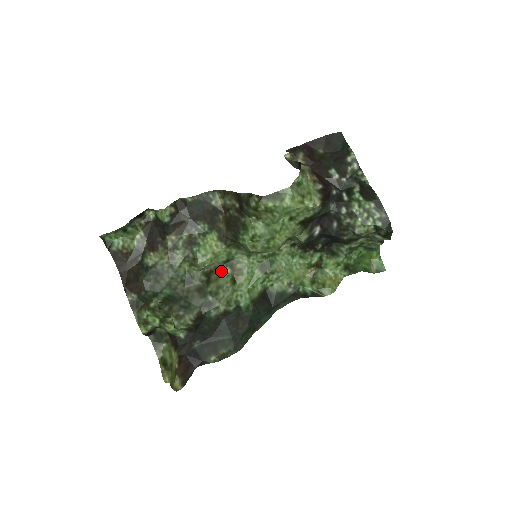
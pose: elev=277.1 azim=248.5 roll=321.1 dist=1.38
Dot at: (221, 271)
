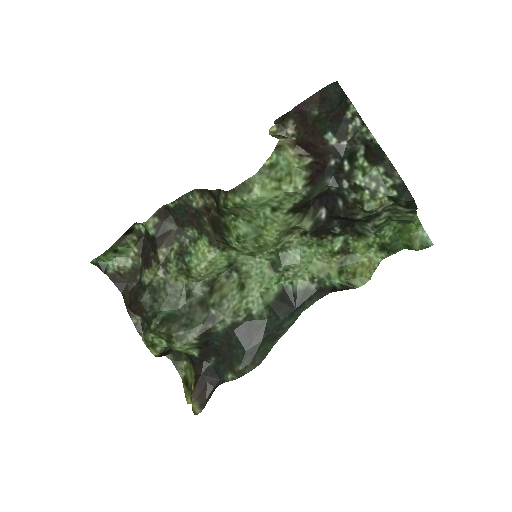
Dot at: (226, 277)
